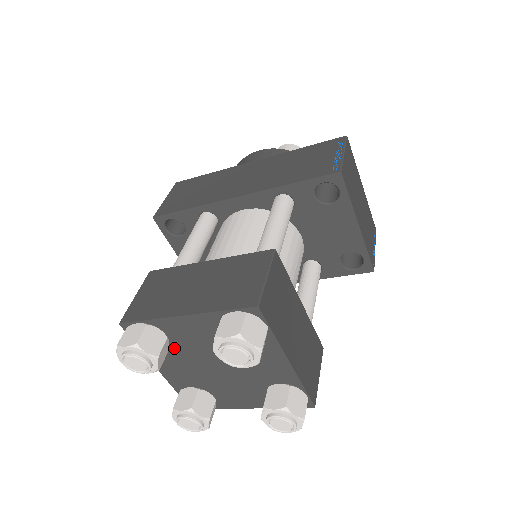
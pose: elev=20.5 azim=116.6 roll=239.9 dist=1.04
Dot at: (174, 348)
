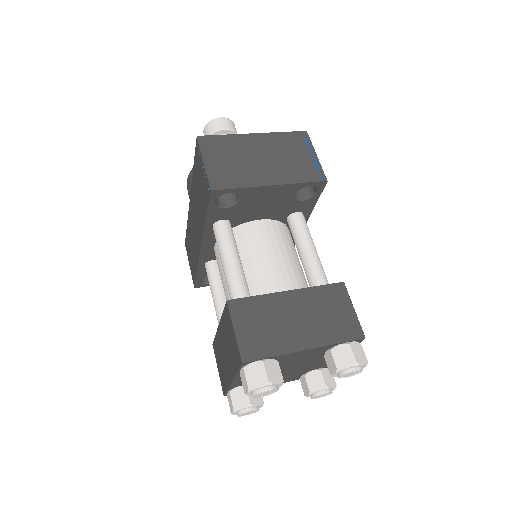
Dot at: occluded
